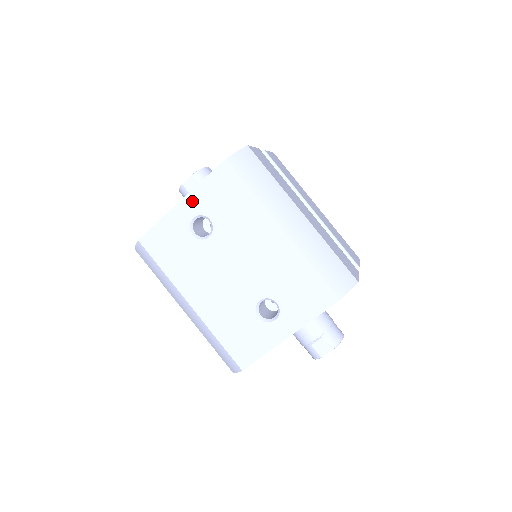
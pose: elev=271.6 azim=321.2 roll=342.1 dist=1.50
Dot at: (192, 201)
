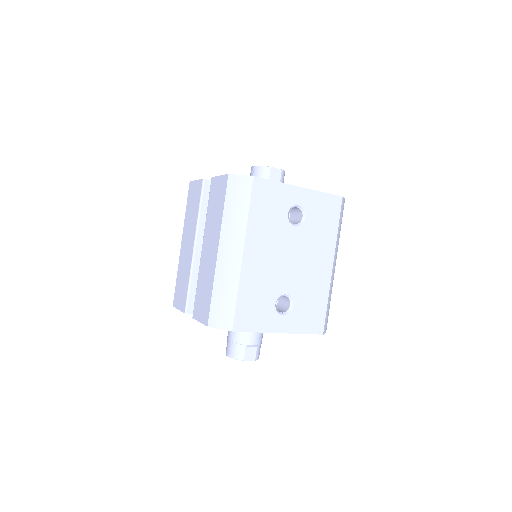
Dot at: (307, 195)
